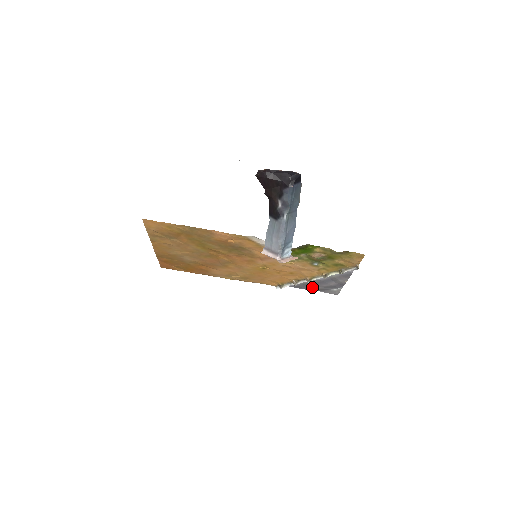
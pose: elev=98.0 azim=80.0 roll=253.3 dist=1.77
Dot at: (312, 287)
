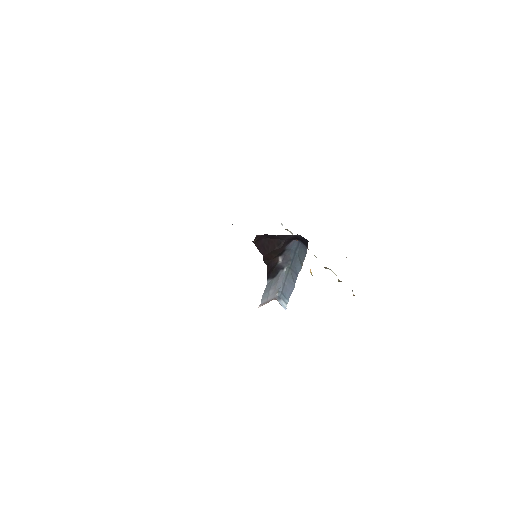
Dot at: occluded
